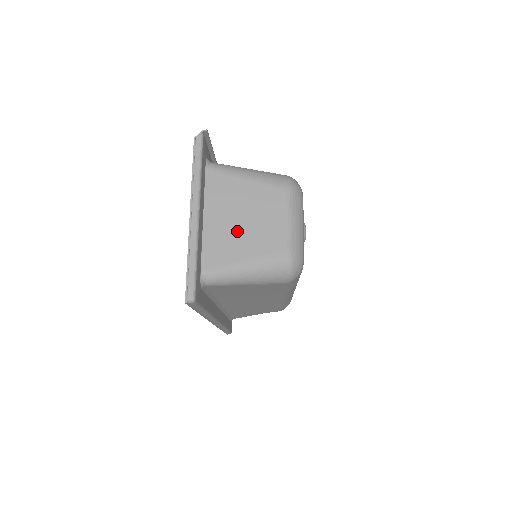
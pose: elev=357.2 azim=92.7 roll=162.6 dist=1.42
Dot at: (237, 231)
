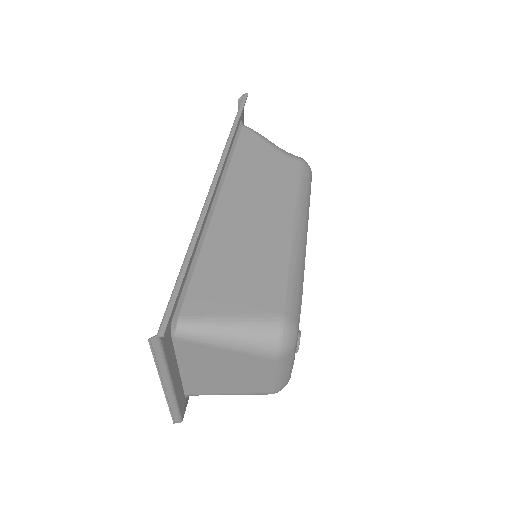
Dot at: (217, 379)
